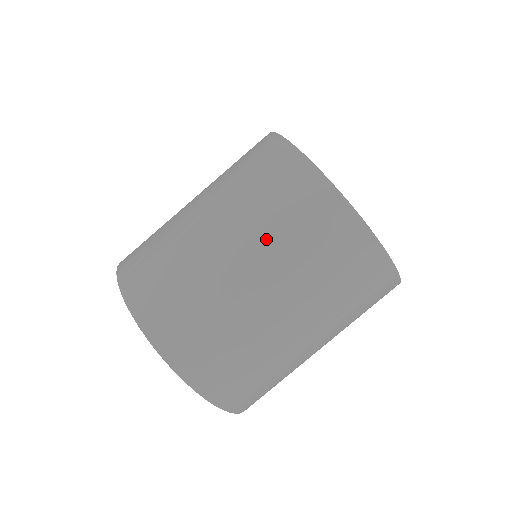
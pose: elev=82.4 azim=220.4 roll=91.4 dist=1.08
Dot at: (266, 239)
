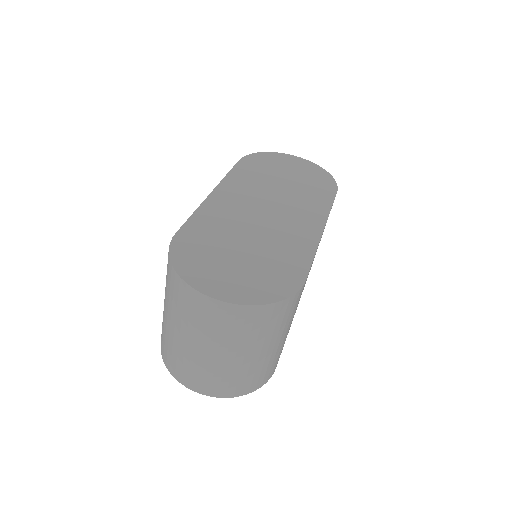
Dot at: (189, 326)
